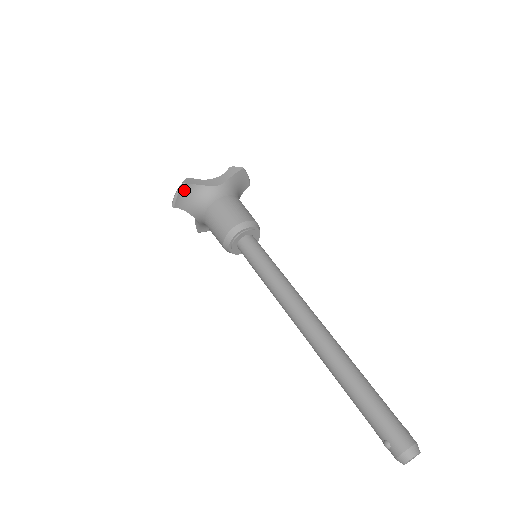
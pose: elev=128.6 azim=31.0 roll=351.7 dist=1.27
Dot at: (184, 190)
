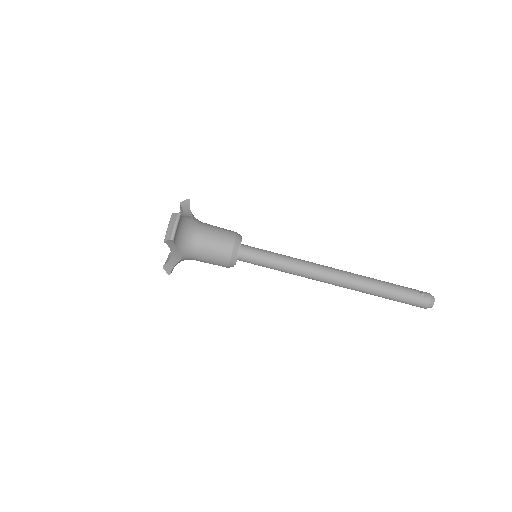
Dot at: (172, 270)
